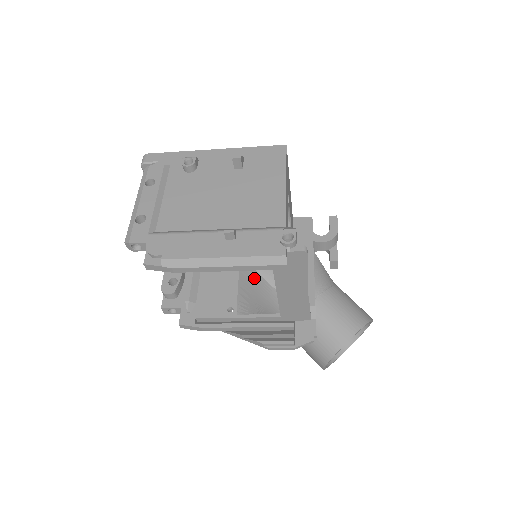
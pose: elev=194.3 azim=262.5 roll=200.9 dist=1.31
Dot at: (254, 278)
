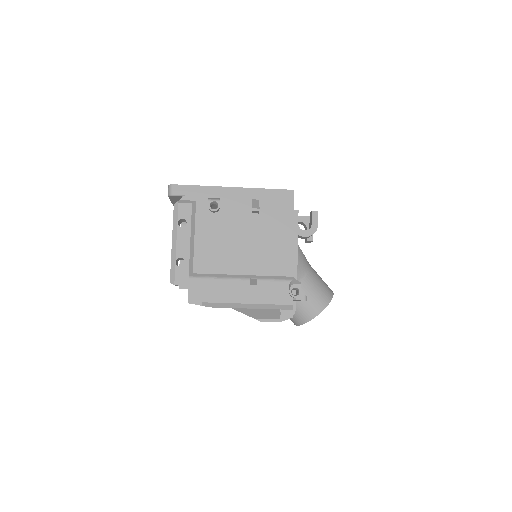
Dot at: occluded
